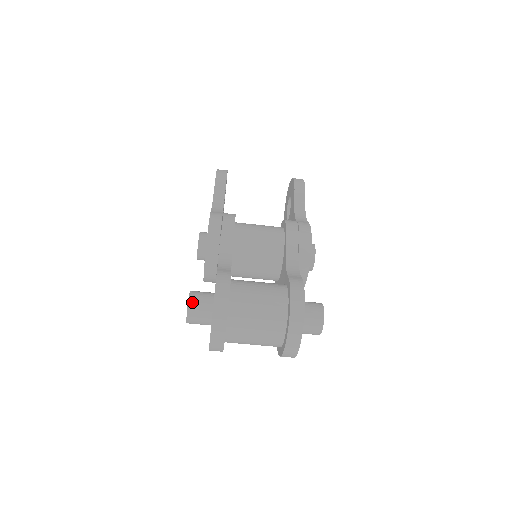
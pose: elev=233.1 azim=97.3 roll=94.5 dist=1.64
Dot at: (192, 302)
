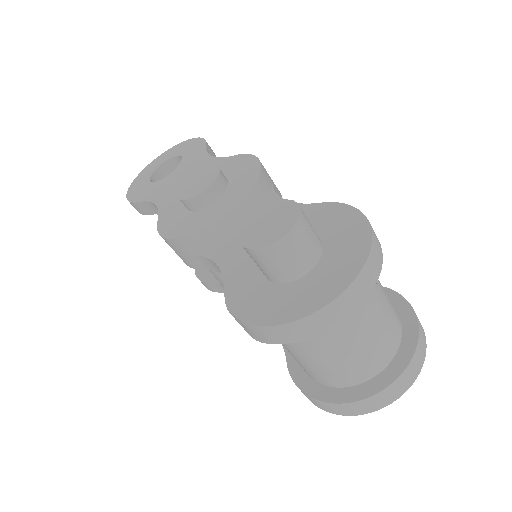
Dot at: (303, 212)
